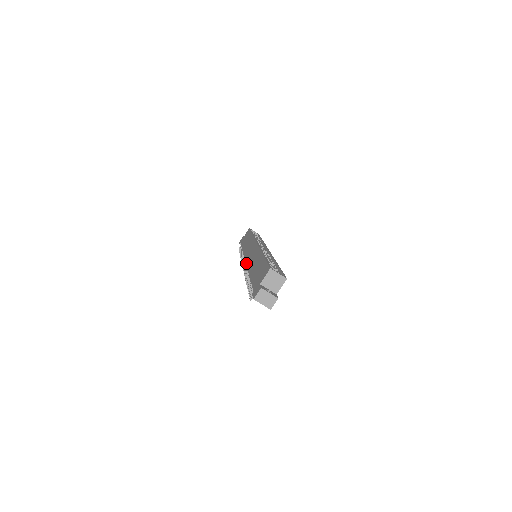
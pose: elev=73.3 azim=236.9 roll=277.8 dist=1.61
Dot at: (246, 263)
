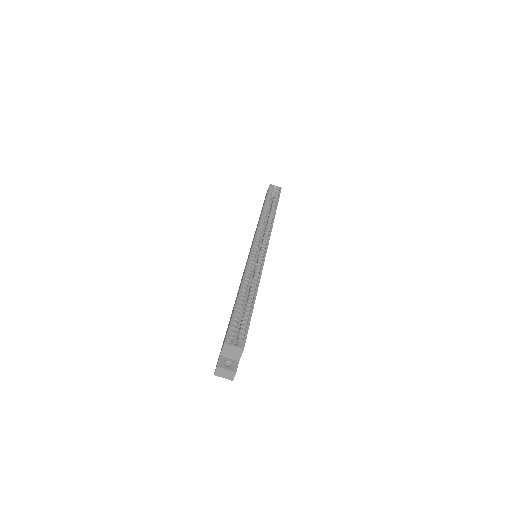
Dot at: (243, 272)
